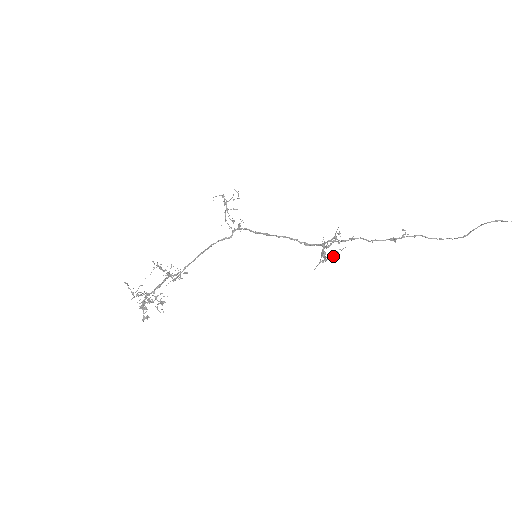
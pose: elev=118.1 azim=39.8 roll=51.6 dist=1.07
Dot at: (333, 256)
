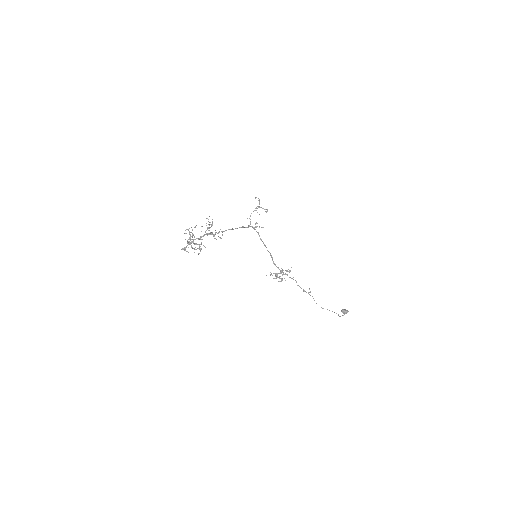
Dot at: occluded
